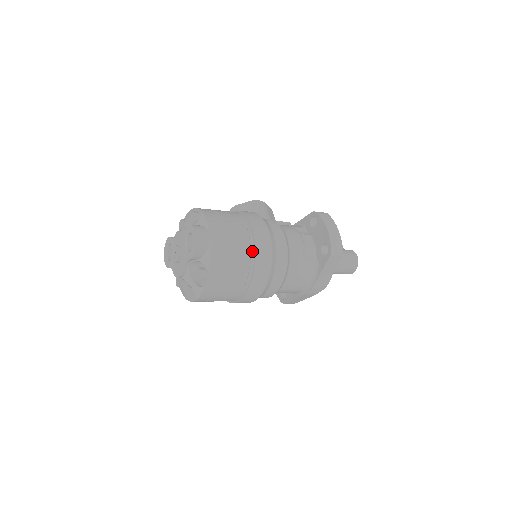
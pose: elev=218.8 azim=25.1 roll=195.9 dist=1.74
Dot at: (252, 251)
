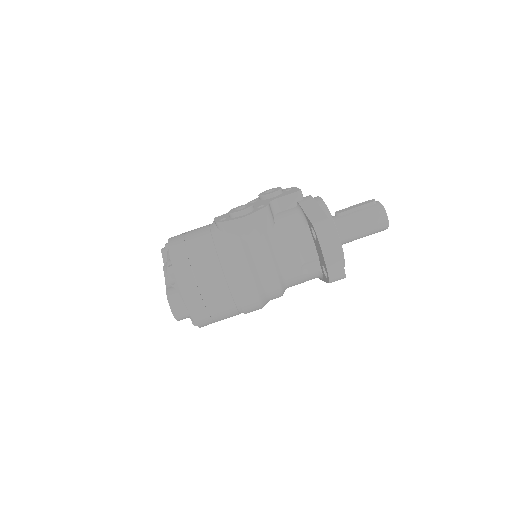
Dot at: (237, 303)
